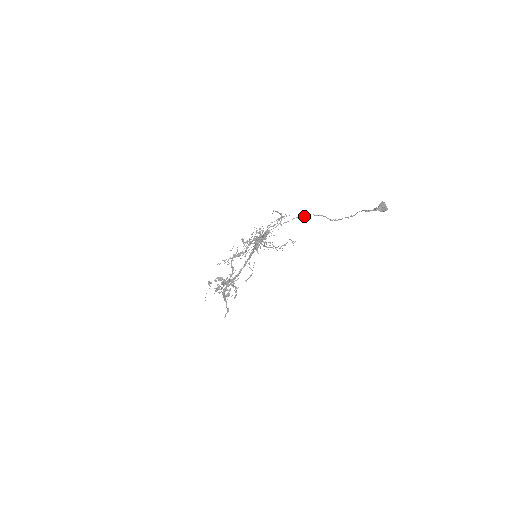
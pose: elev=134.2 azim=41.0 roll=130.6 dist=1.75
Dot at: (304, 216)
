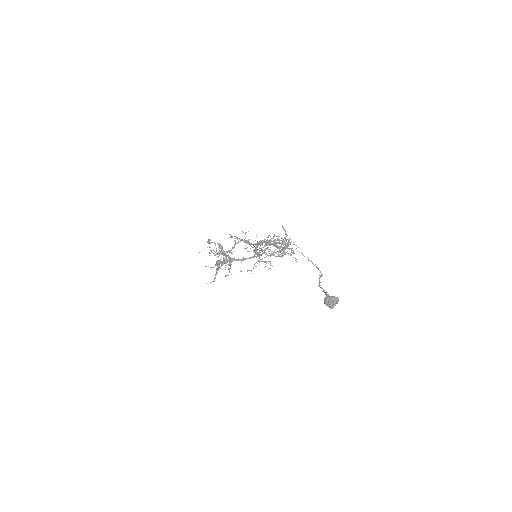
Dot at: (308, 258)
